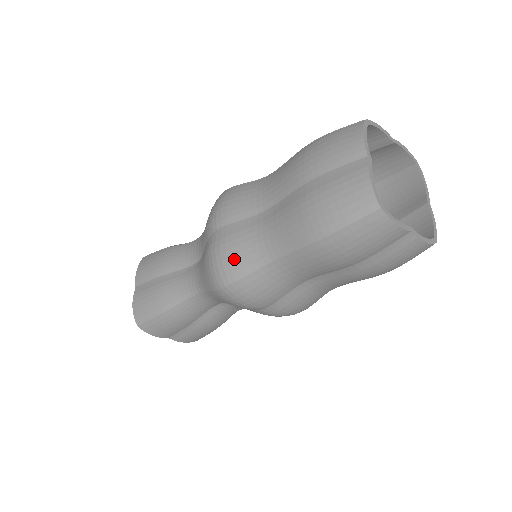
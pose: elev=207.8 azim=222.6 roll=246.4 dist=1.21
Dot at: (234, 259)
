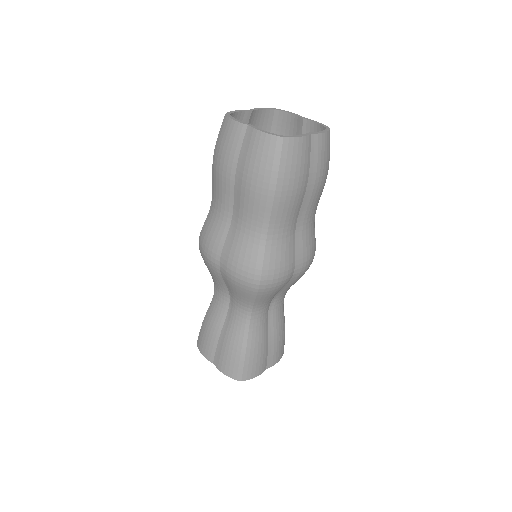
Dot at: (247, 260)
